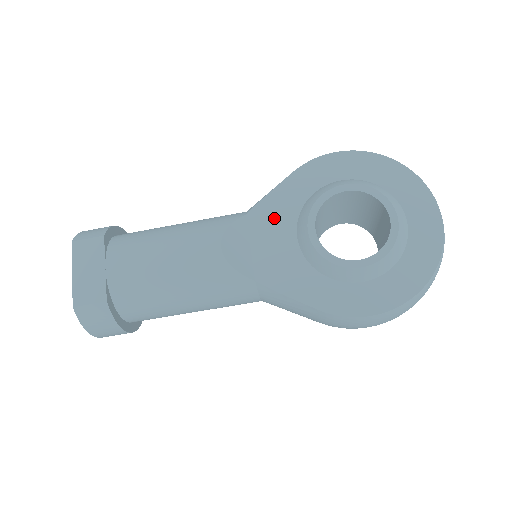
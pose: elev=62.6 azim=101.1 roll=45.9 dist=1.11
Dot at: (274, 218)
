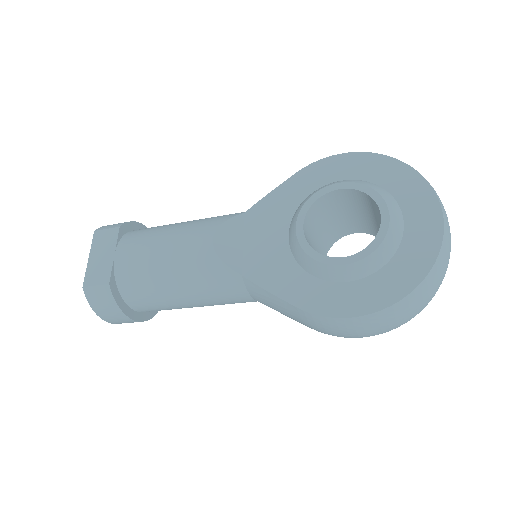
Dot at: (270, 216)
